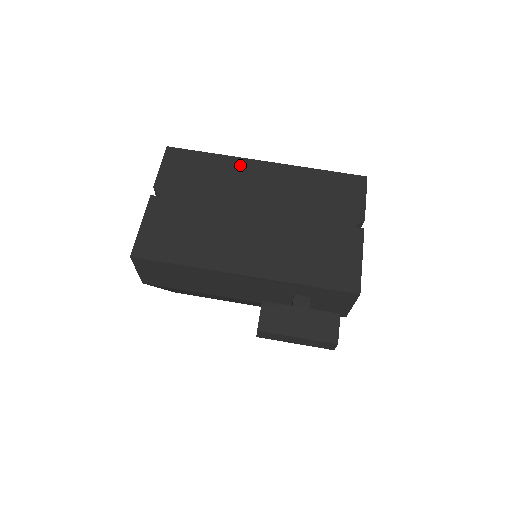
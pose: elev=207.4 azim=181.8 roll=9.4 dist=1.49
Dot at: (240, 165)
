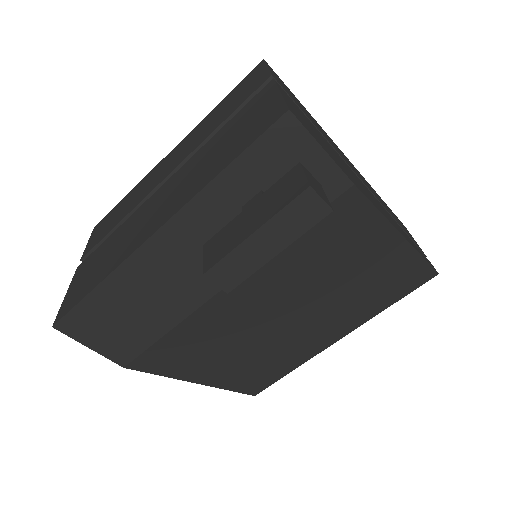
Dot at: (150, 176)
